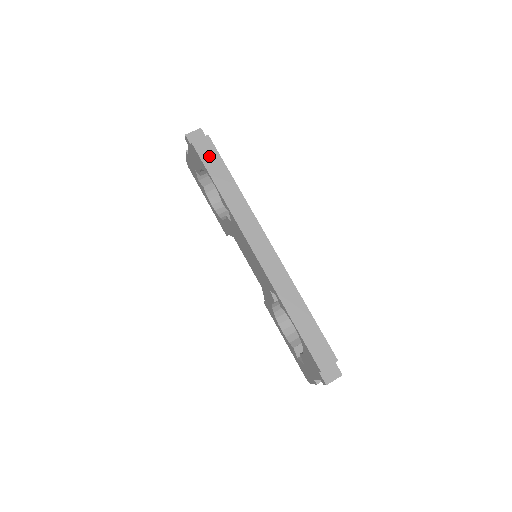
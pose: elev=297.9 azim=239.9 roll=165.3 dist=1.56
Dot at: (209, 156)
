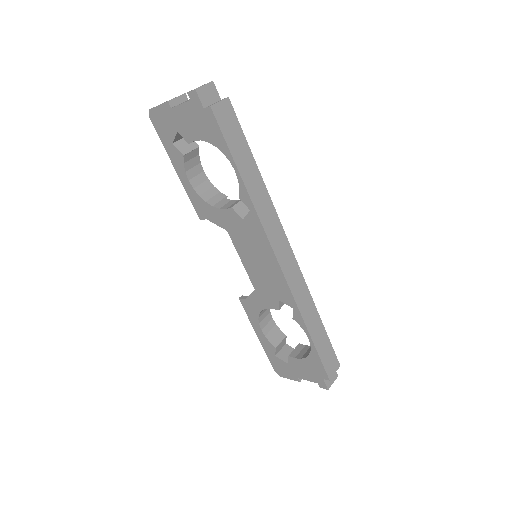
Dot at: (231, 131)
